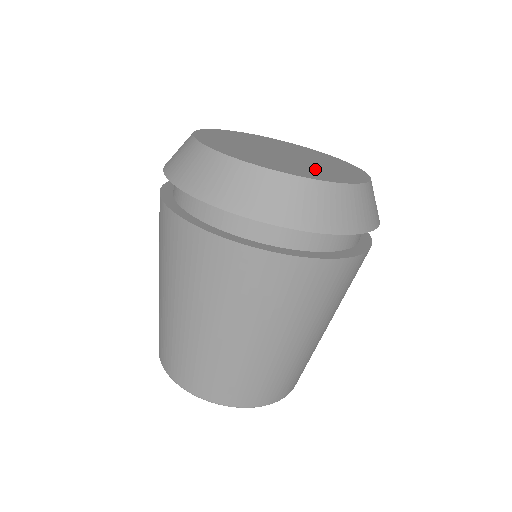
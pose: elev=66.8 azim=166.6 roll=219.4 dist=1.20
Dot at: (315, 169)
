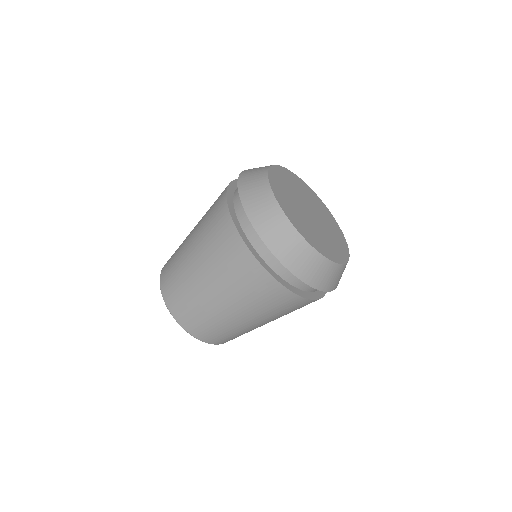
Dot at: (333, 240)
